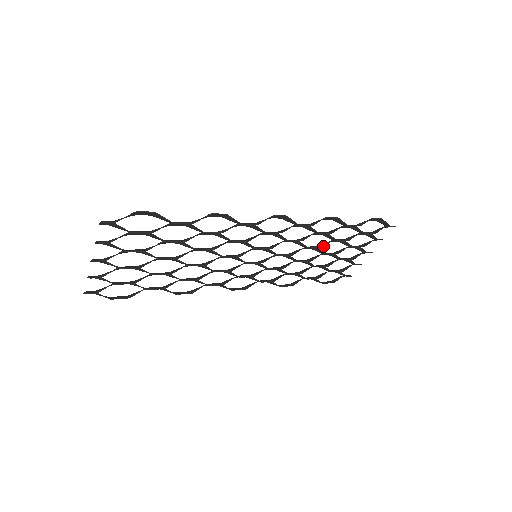
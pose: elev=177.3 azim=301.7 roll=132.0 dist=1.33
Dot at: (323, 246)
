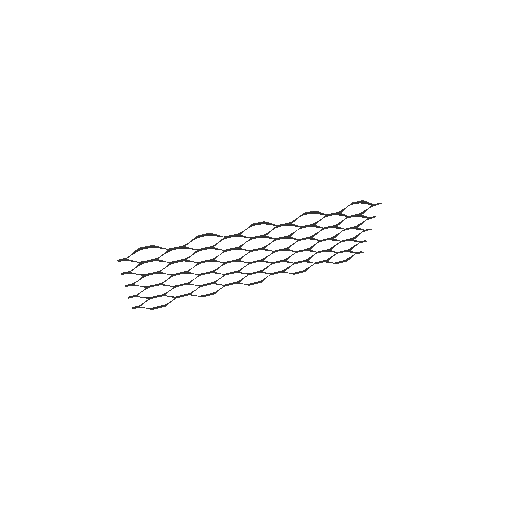
Dot at: (314, 235)
